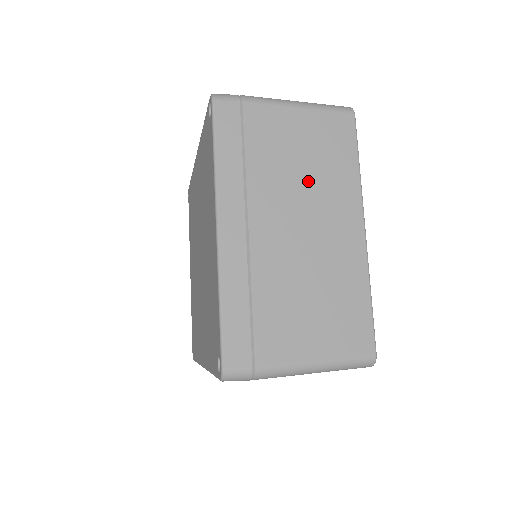
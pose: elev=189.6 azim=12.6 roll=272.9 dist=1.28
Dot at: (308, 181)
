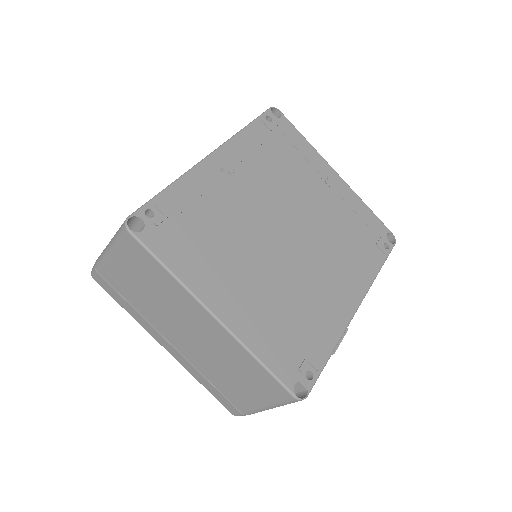
Dot at: (162, 302)
